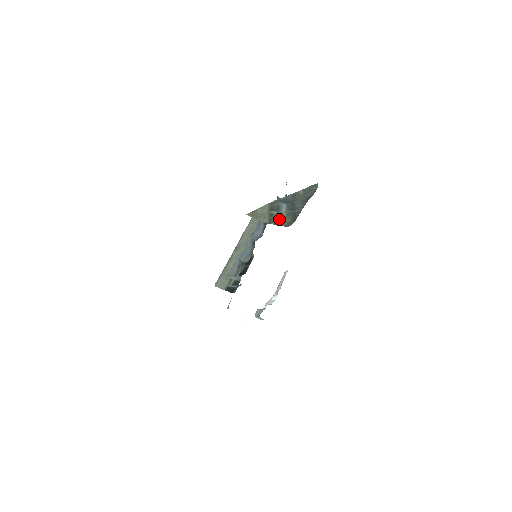
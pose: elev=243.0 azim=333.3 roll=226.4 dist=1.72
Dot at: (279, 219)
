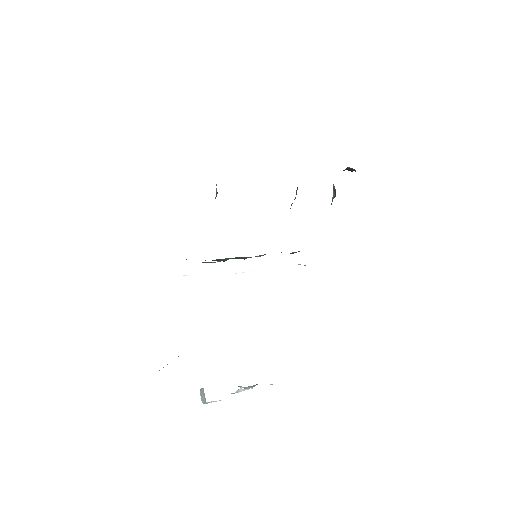
Dot at: occluded
